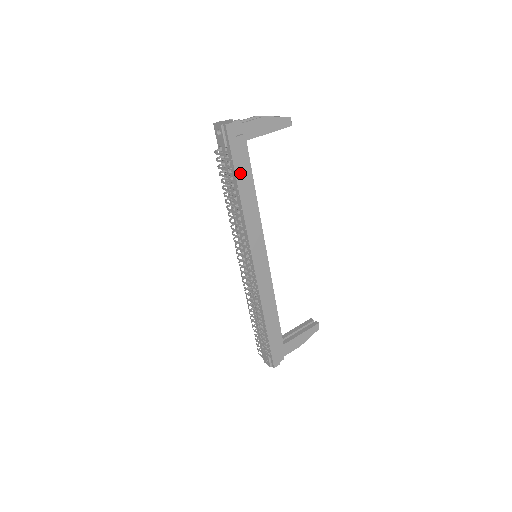
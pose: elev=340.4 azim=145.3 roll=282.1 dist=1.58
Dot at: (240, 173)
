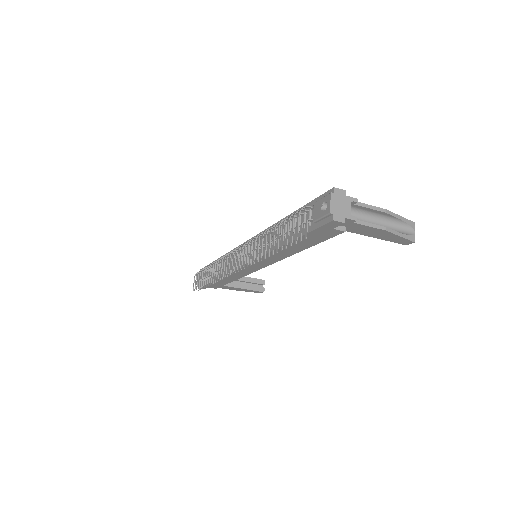
Dot at: (302, 240)
